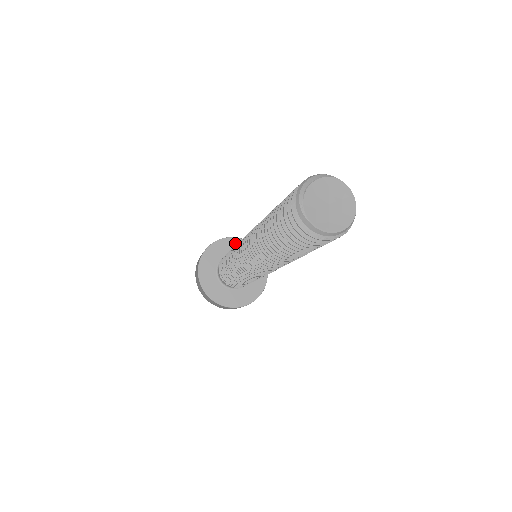
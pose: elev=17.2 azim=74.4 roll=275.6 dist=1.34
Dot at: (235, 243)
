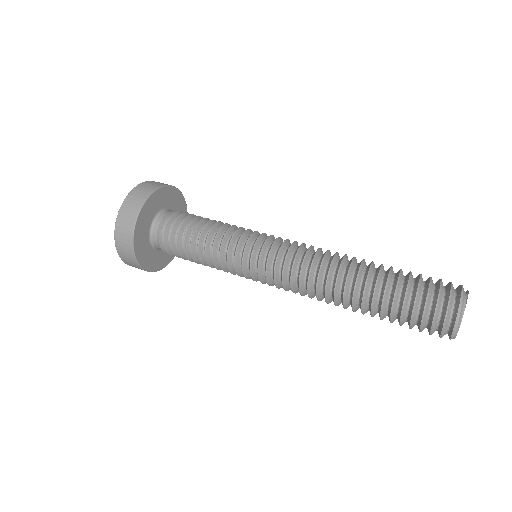
Dot at: (159, 196)
